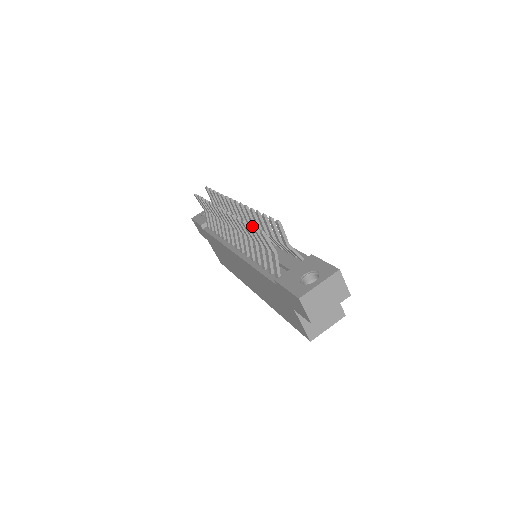
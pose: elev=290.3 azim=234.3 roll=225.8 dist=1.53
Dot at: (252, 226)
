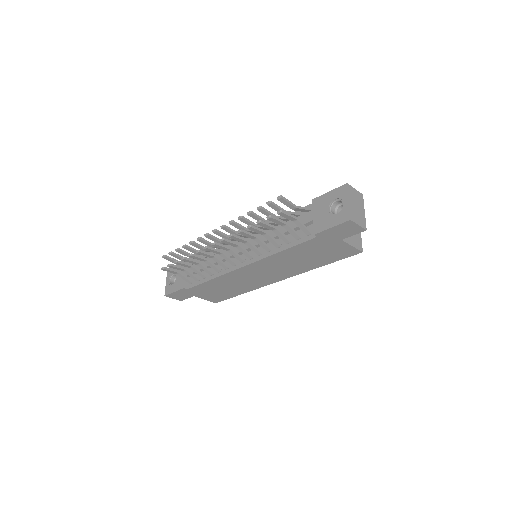
Dot at: (261, 221)
